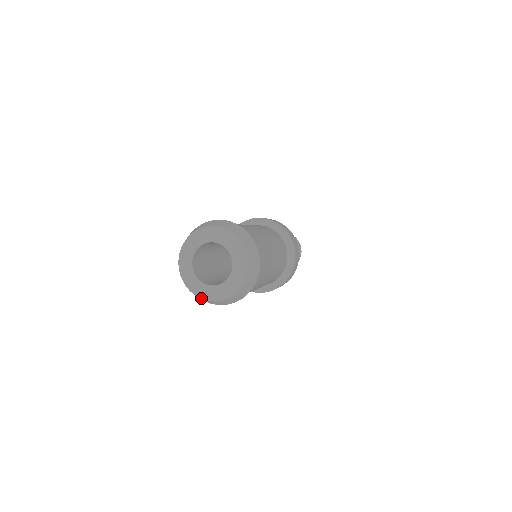
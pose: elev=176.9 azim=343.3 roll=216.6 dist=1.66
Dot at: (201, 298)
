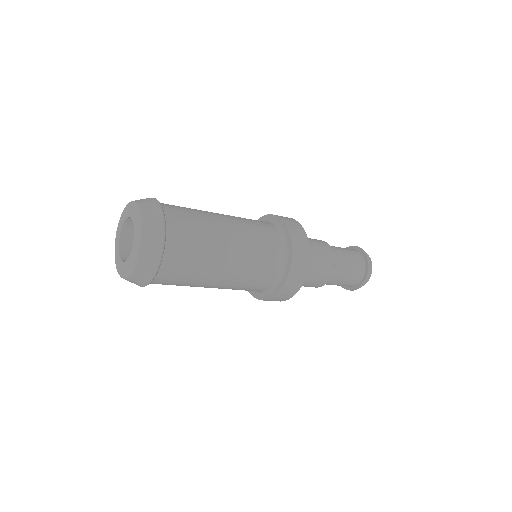
Dot at: (116, 261)
